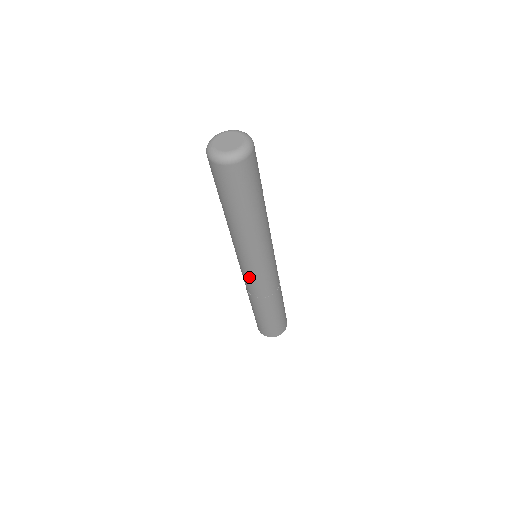
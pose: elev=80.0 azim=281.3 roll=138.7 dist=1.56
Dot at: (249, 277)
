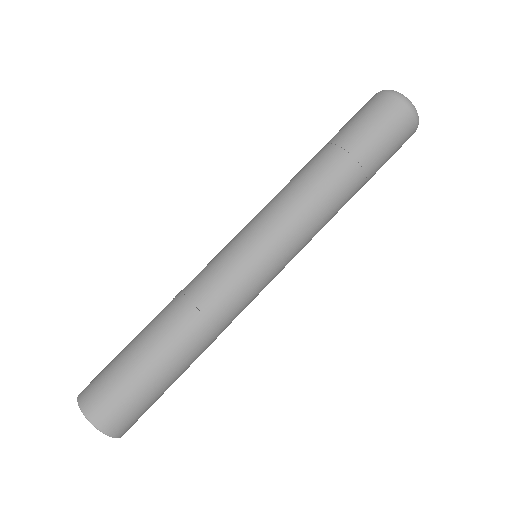
Dot at: (227, 253)
